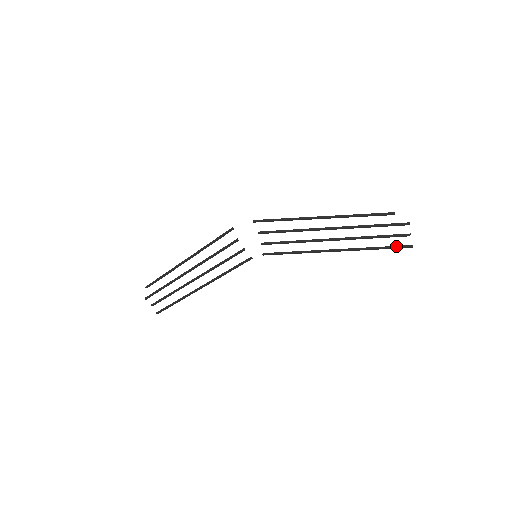
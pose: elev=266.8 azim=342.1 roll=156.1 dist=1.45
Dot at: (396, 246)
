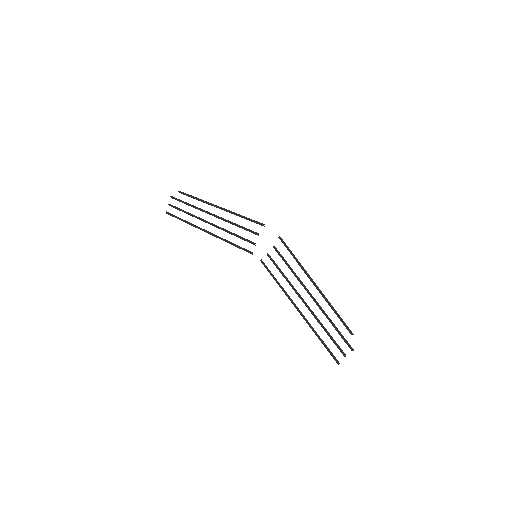
Dot at: (331, 352)
